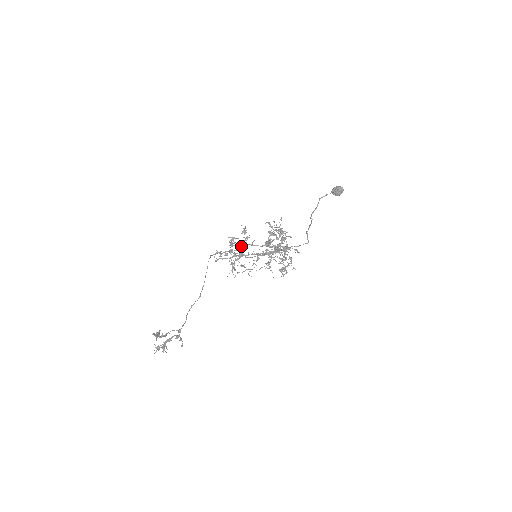
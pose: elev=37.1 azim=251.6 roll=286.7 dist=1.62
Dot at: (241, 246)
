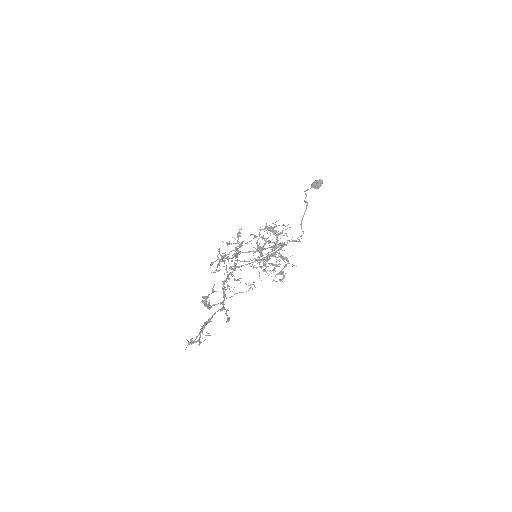
Dot at: (236, 253)
